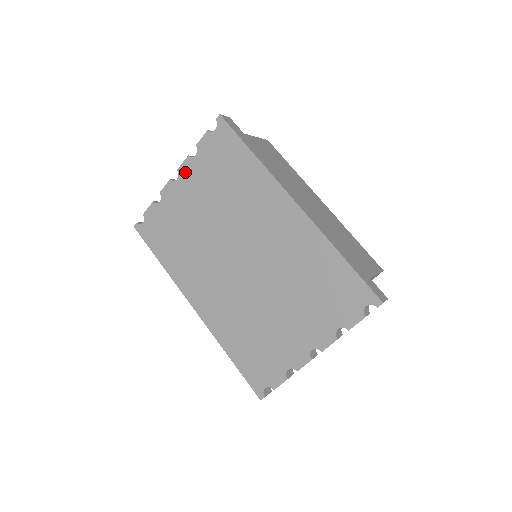
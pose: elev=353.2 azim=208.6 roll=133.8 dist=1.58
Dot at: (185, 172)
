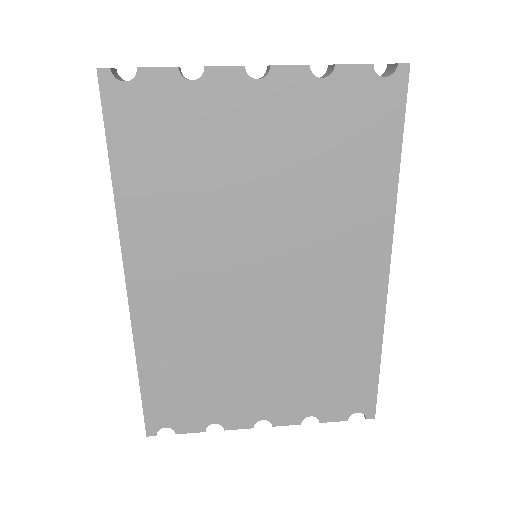
Dot at: (282, 84)
